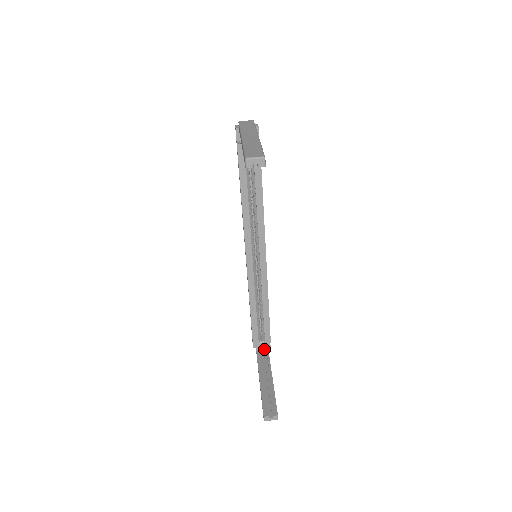
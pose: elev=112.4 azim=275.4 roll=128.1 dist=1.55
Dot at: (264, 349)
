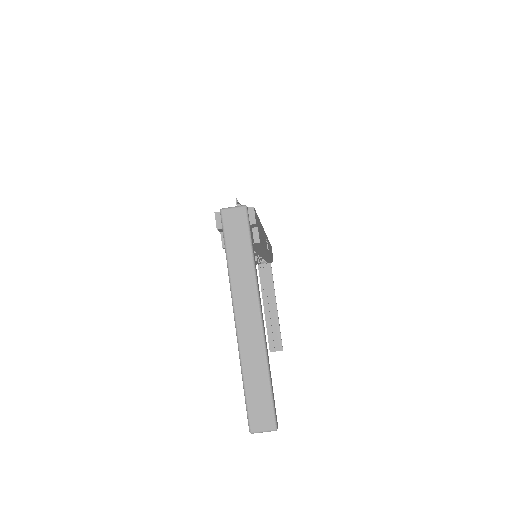
Dot at: occluded
